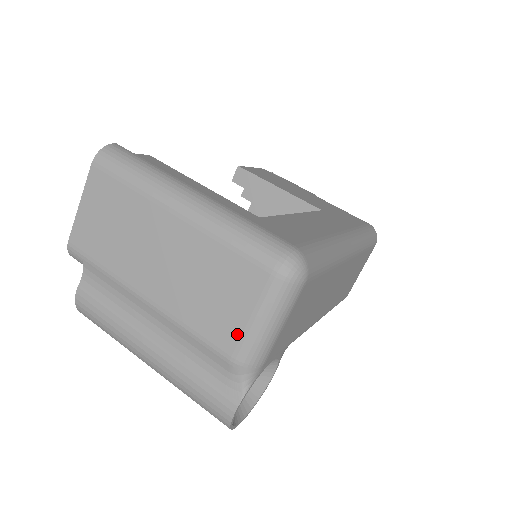
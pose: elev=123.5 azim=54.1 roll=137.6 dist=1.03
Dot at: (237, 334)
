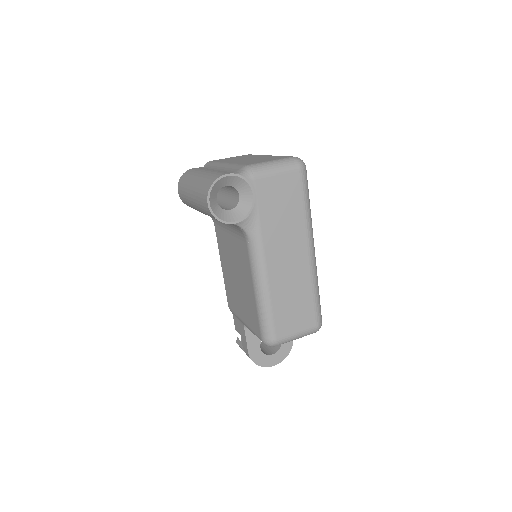
Dot at: (258, 162)
